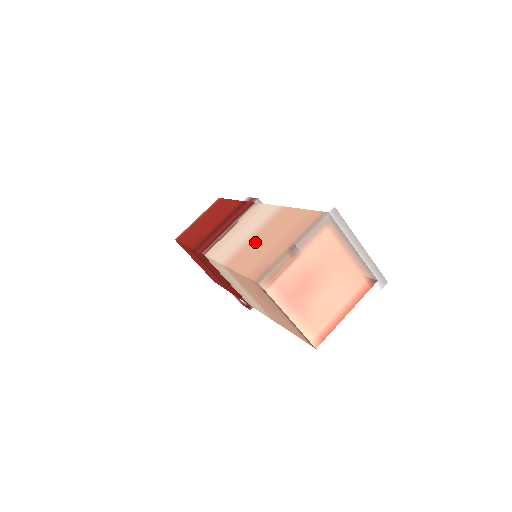
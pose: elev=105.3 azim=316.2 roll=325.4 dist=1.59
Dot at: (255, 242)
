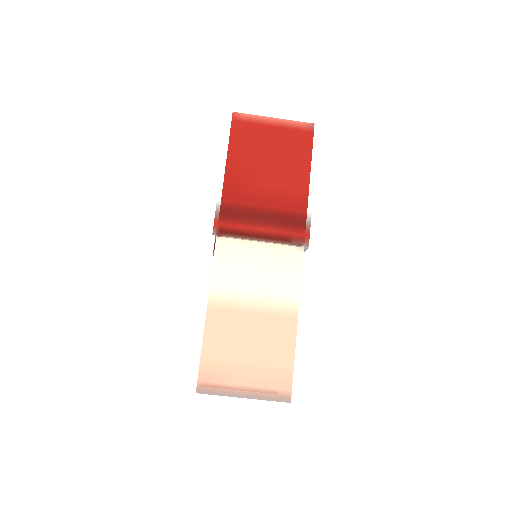
Dot at: (241, 331)
